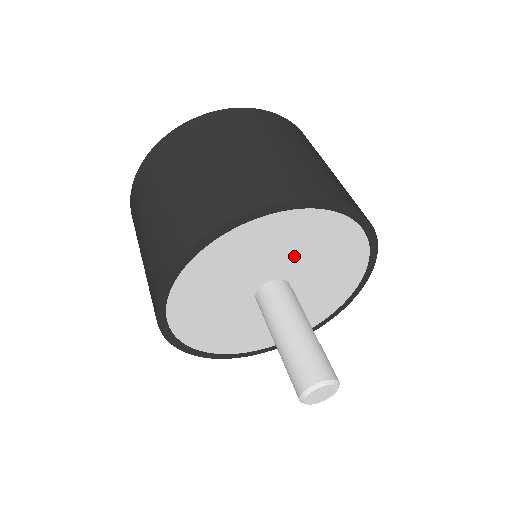
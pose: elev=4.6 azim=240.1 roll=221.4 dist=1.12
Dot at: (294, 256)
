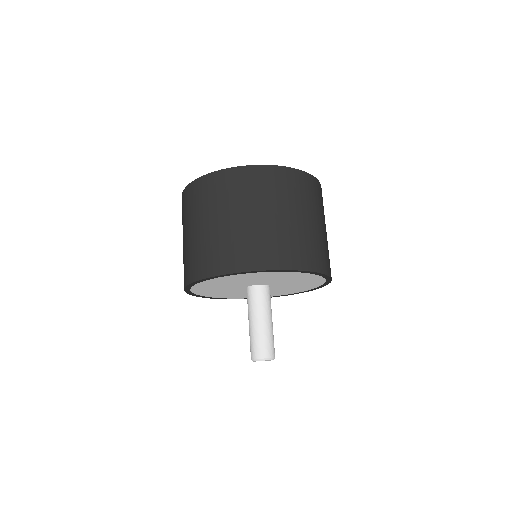
Dot at: (278, 280)
